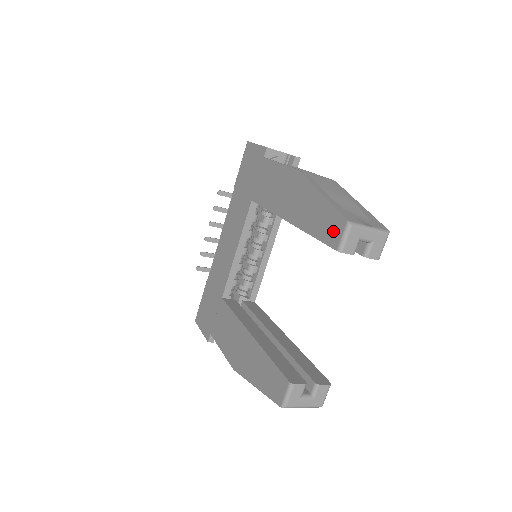
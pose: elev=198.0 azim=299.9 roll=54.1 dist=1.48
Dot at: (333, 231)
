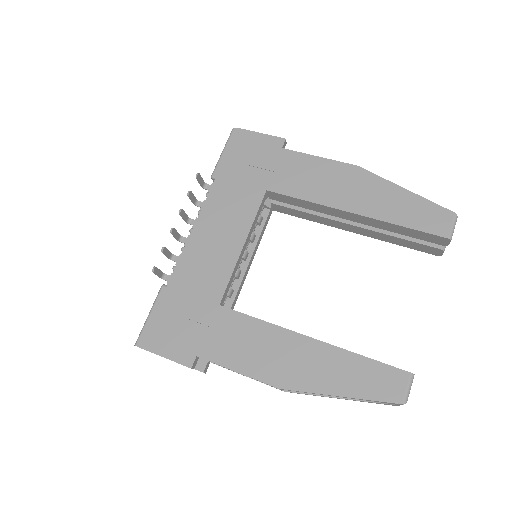
Dot at: (437, 222)
